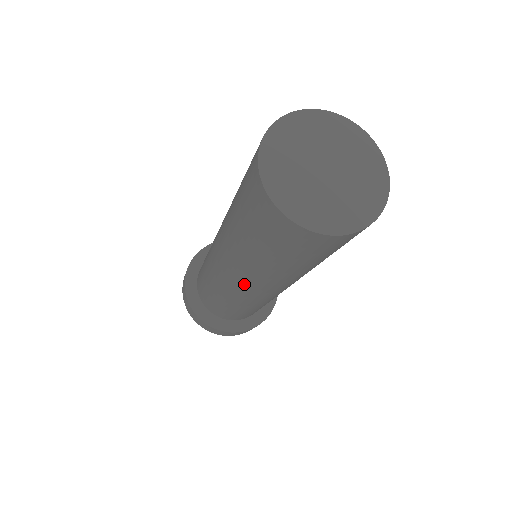
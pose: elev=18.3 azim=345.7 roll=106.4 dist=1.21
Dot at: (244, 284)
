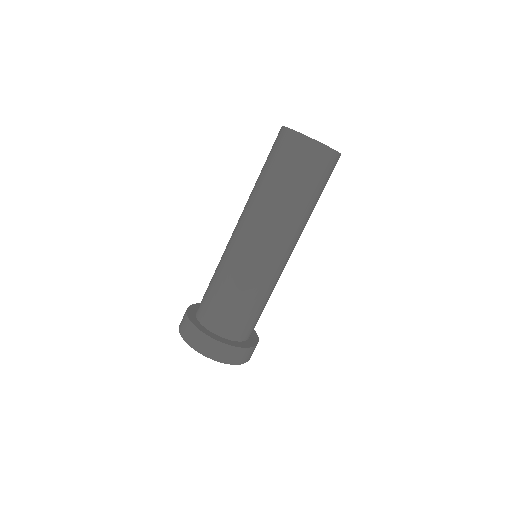
Dot at: (250, 231)
